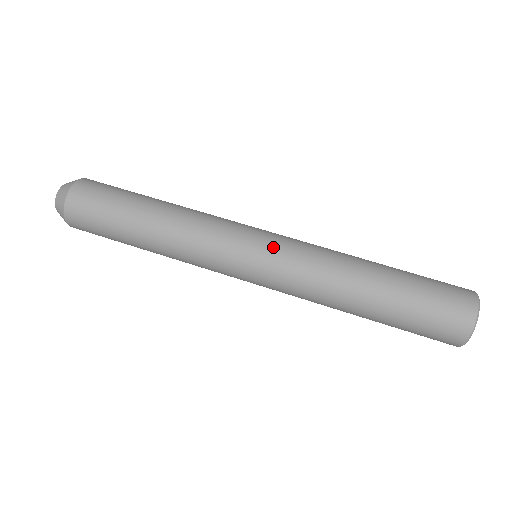
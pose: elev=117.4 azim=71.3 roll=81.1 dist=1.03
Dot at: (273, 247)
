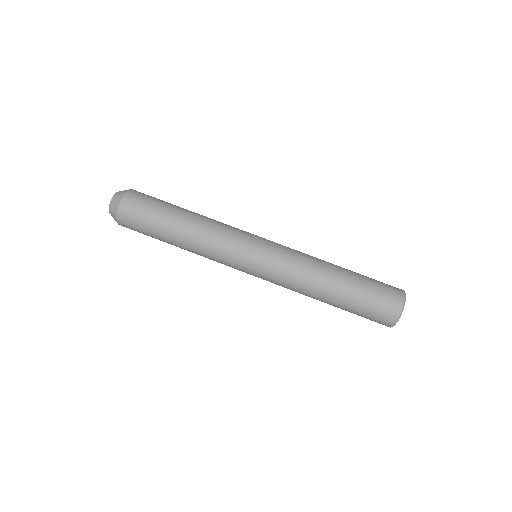
Dot at: (273, 243)
